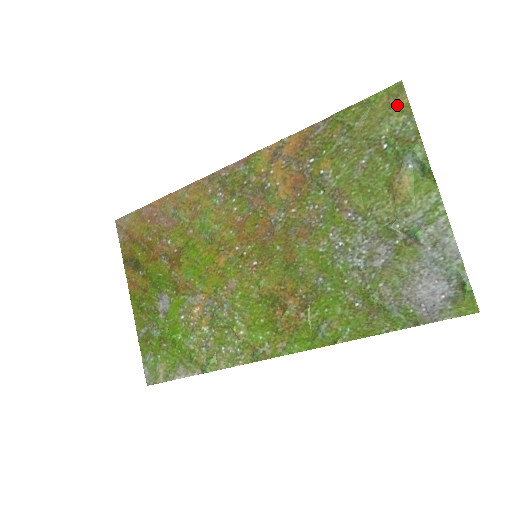
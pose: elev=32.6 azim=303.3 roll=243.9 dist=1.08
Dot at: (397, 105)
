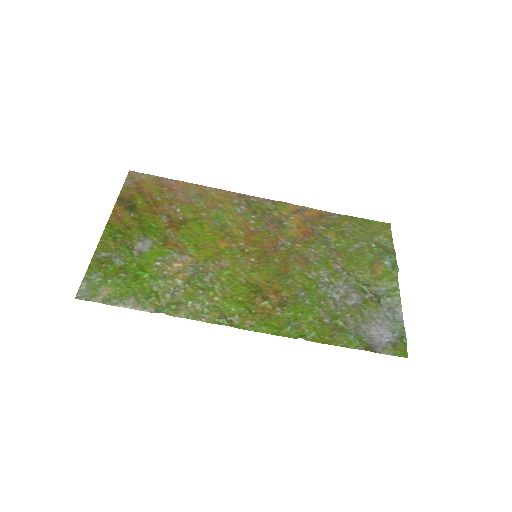
Dot at: (385, 232)
